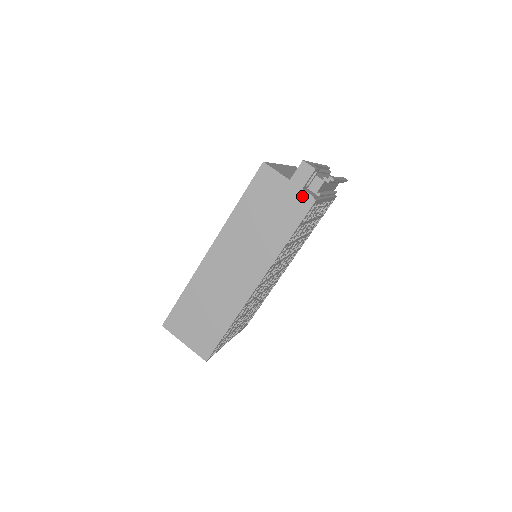
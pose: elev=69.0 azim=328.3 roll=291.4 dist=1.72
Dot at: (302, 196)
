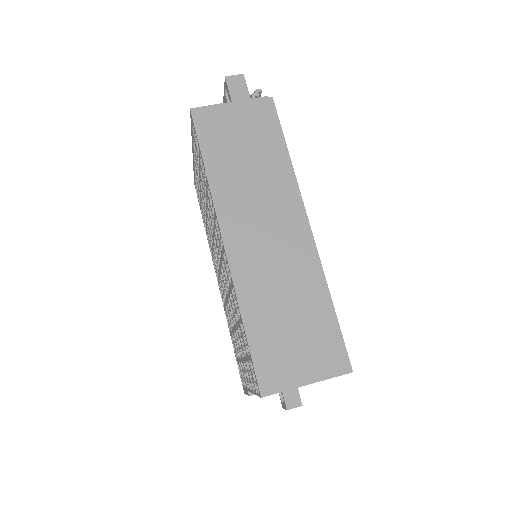
Dot at: (257, 104)
